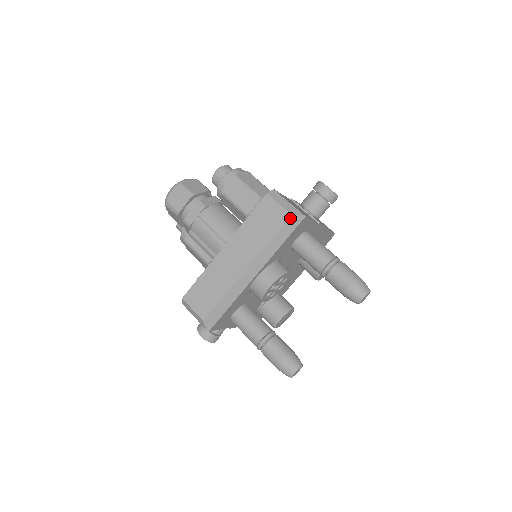
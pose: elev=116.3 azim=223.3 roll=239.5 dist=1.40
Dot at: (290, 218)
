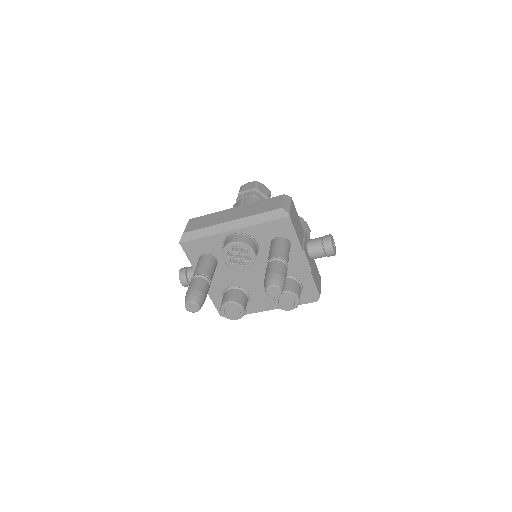
Dot at: (280, 209)
